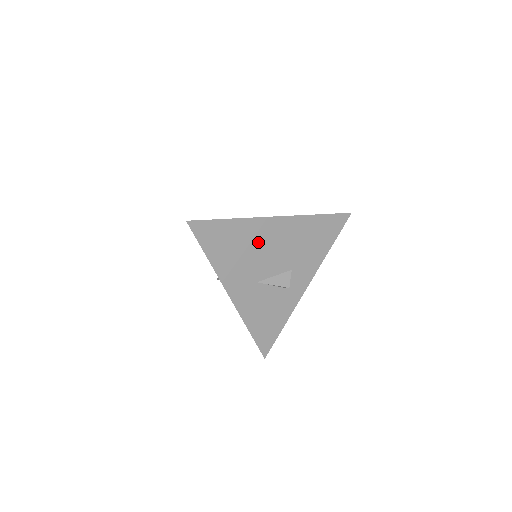
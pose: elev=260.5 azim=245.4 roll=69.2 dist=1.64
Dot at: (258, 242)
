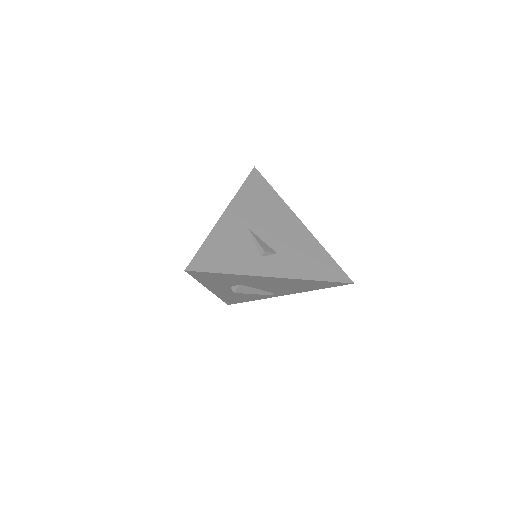
Dot at: (276, 216)
